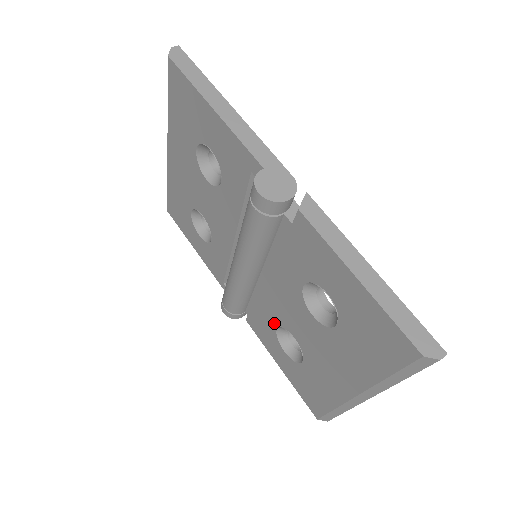
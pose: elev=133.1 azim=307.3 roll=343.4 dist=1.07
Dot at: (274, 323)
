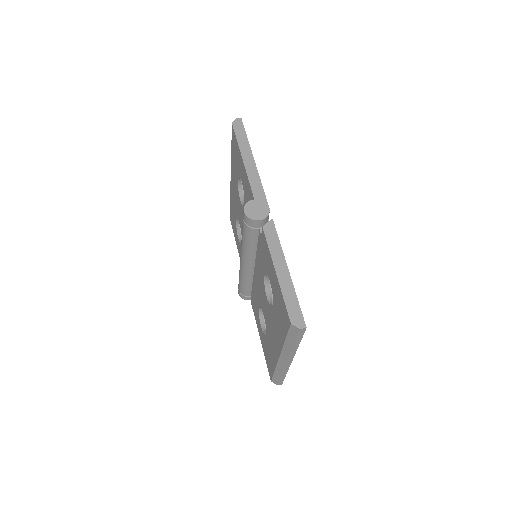
Dot at: (258, 304)
